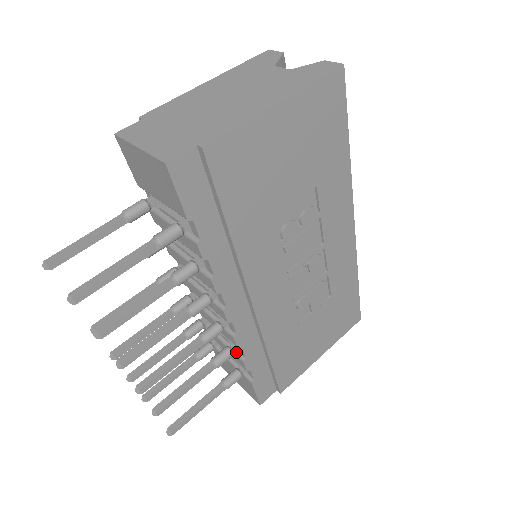
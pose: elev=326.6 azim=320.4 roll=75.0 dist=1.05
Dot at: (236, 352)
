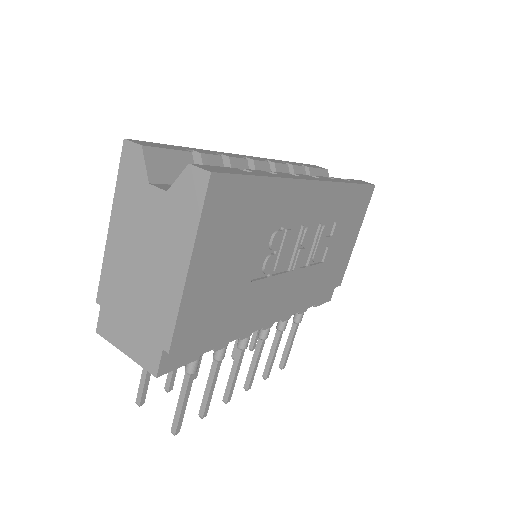
Dot at: occluded
